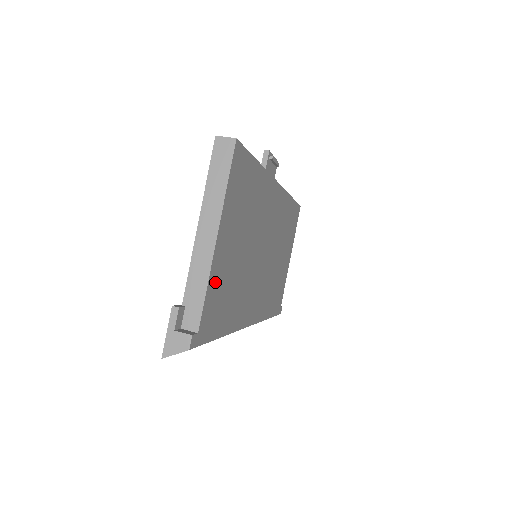
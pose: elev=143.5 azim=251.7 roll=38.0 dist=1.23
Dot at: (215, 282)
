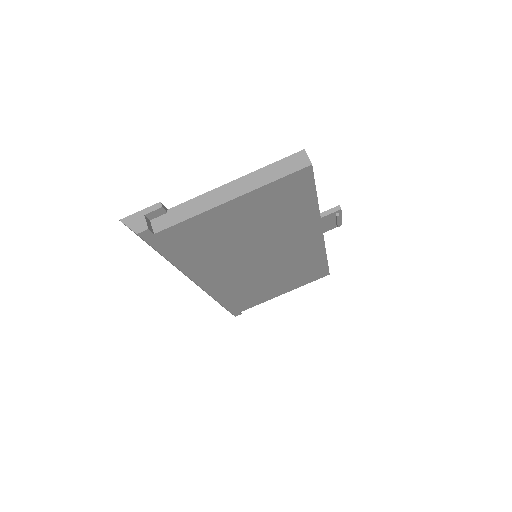
Dot at: (201, 223)
